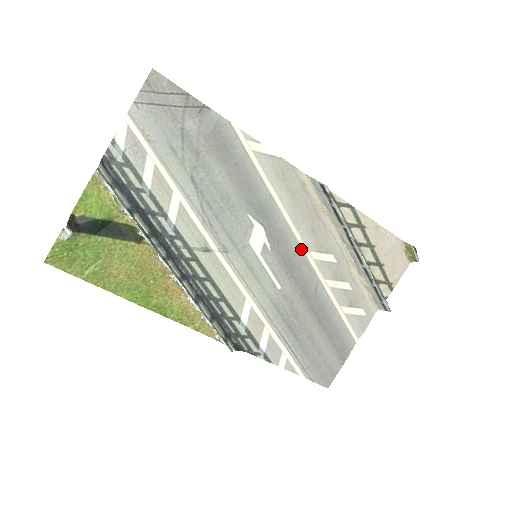
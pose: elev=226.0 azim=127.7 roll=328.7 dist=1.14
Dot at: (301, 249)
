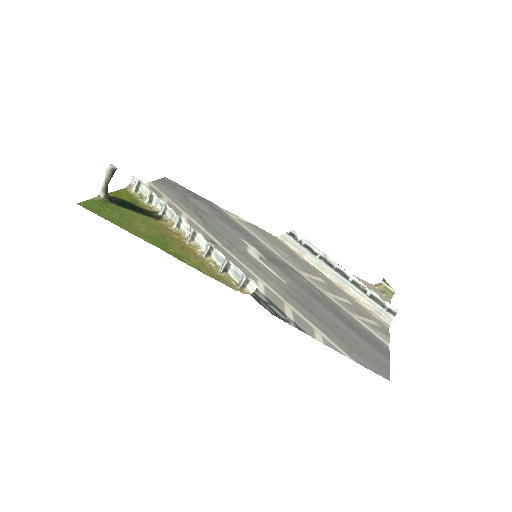
Dot at: (292, 268)
